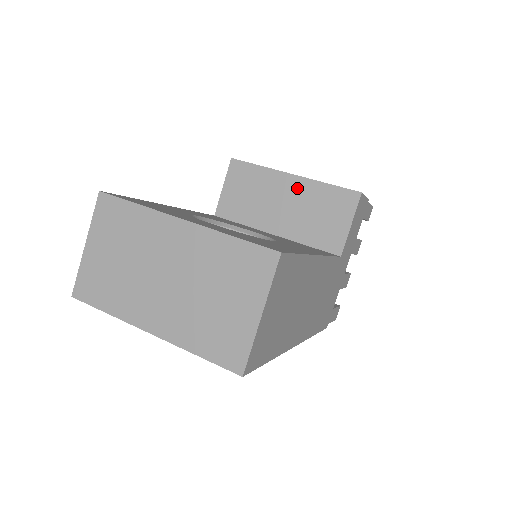
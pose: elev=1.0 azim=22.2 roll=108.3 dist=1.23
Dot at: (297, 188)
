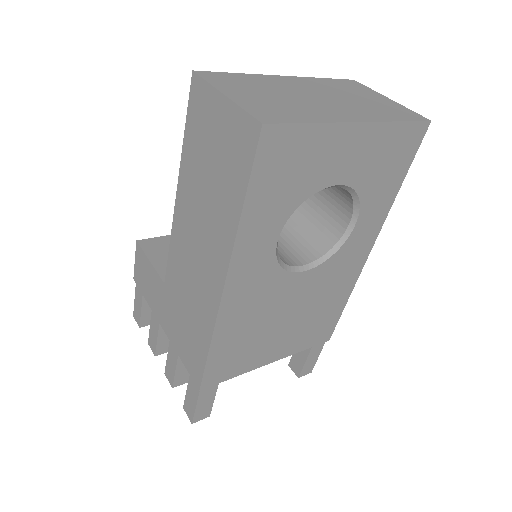
Dot at: occluded
